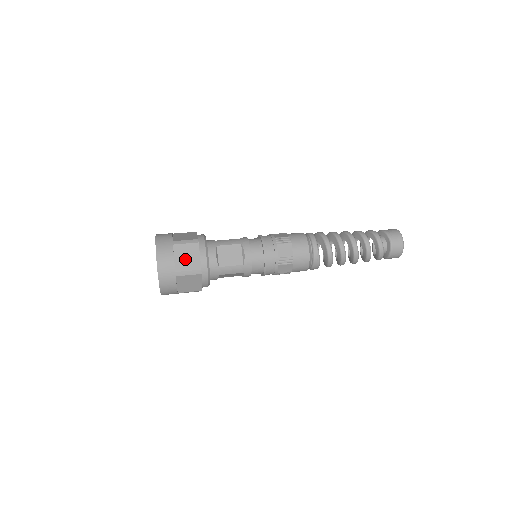
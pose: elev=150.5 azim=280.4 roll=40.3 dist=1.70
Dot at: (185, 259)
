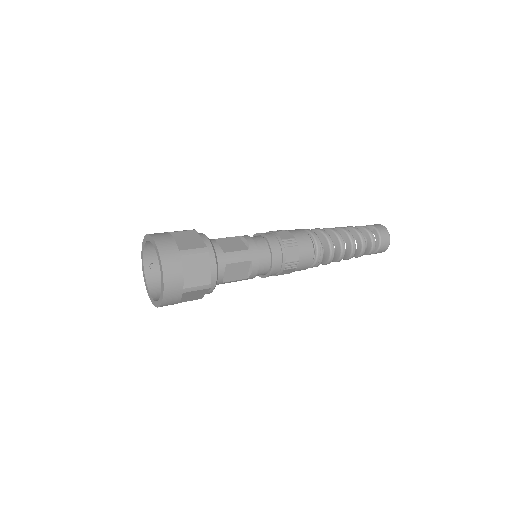
Dot at: (186, 241)
